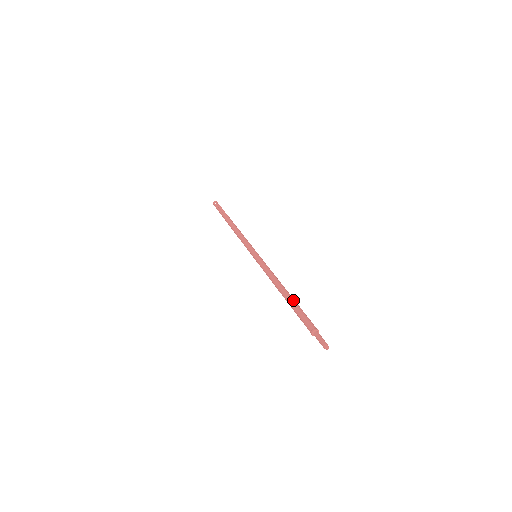
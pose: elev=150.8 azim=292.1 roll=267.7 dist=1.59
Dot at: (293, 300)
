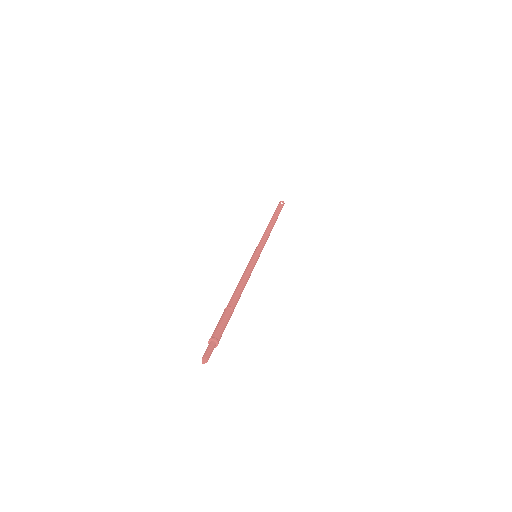
Dot at: (232, 305)
